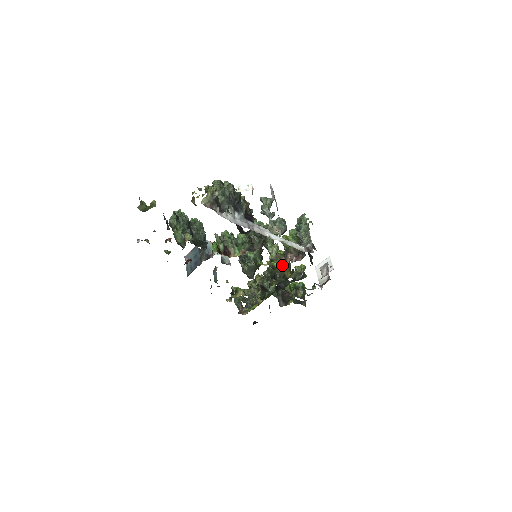
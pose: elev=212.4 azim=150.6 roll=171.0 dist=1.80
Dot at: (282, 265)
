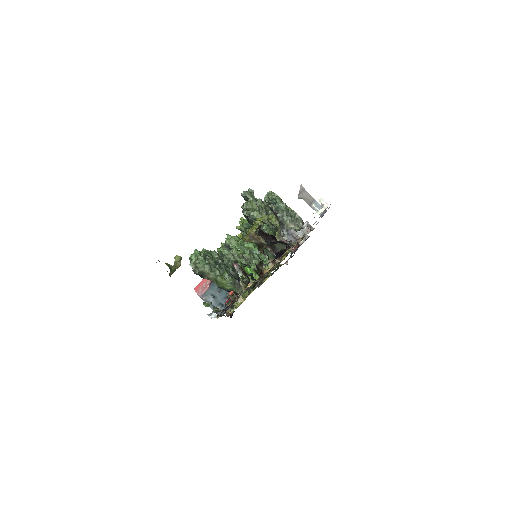
Dot at: occluded
